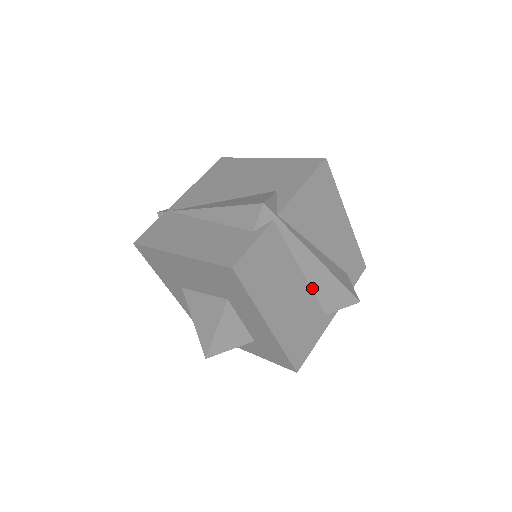
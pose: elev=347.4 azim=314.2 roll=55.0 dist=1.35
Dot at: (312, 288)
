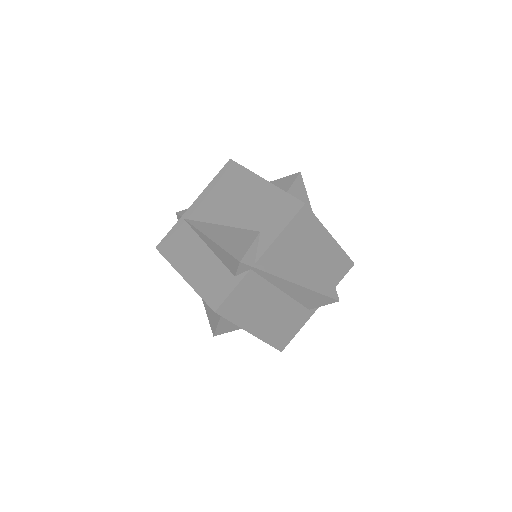
Dot at: (294, 298)
